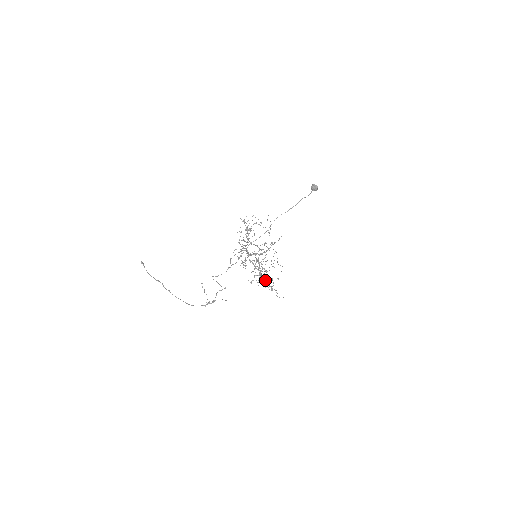
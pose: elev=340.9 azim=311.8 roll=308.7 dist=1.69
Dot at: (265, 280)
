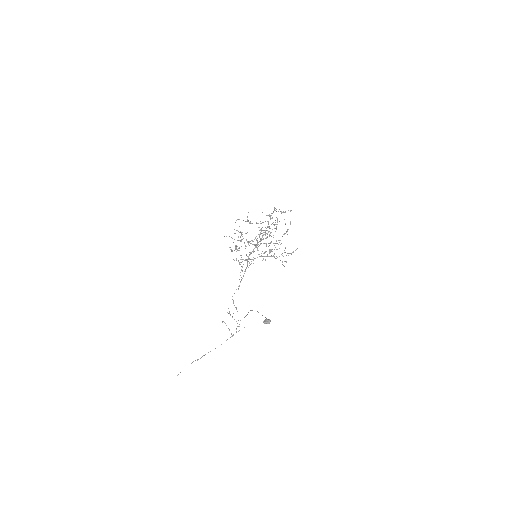
Dot at: (274, 257)
